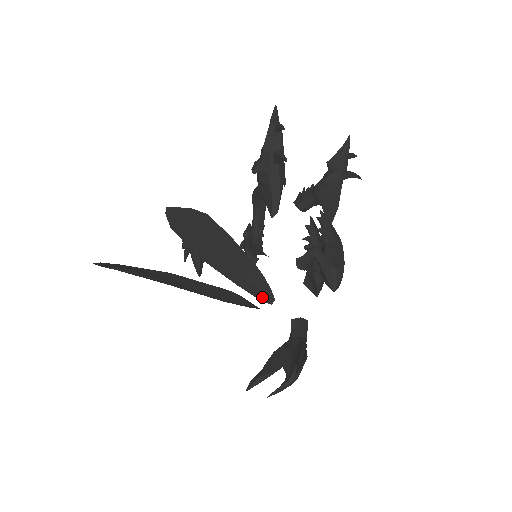
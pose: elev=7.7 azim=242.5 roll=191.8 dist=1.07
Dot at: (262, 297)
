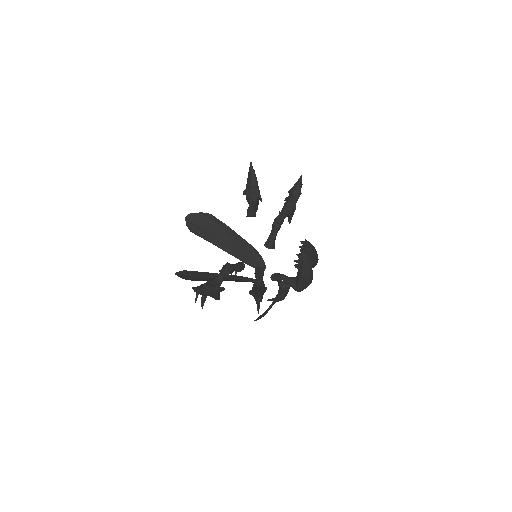
Dot at: (253, 280)
